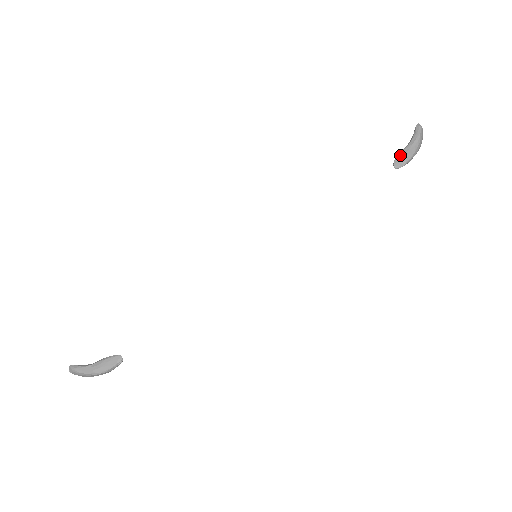
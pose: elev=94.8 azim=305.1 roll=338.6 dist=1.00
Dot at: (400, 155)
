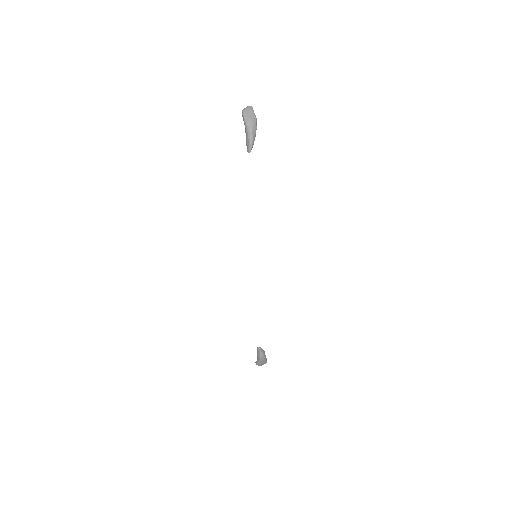
Dot at: (246, 142)
